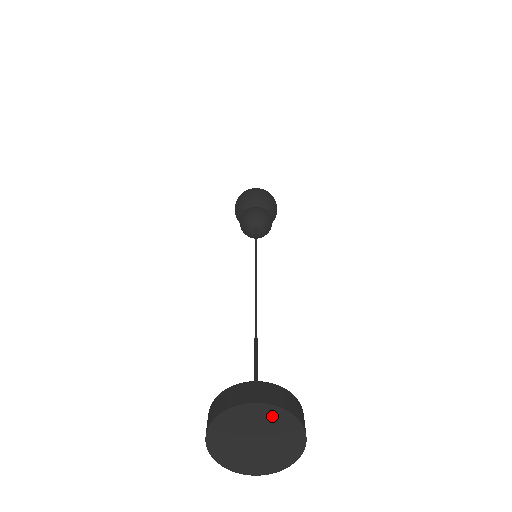
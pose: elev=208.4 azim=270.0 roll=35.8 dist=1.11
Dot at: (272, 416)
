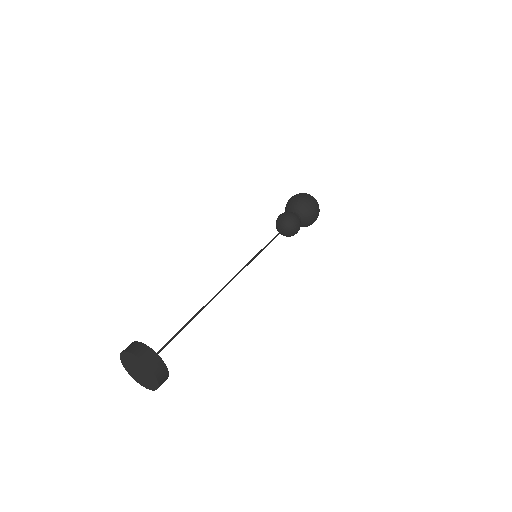
Dot at: (141, 363)
